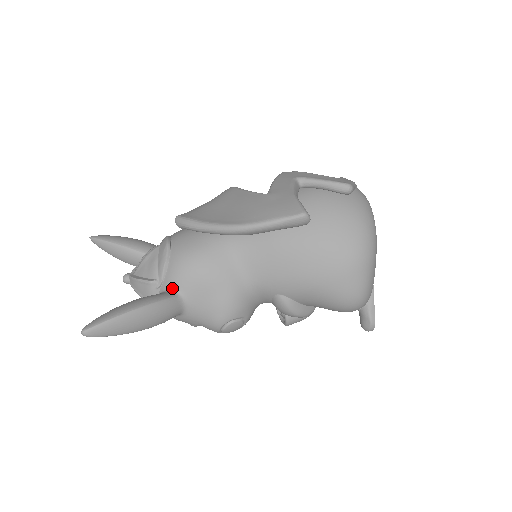
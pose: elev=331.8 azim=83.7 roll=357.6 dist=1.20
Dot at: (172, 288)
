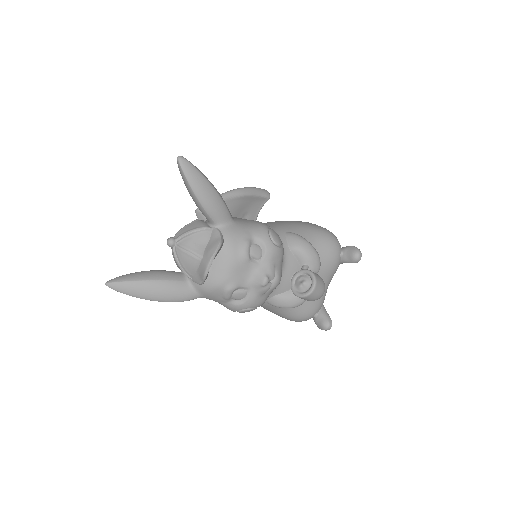
Dot at: occluded
